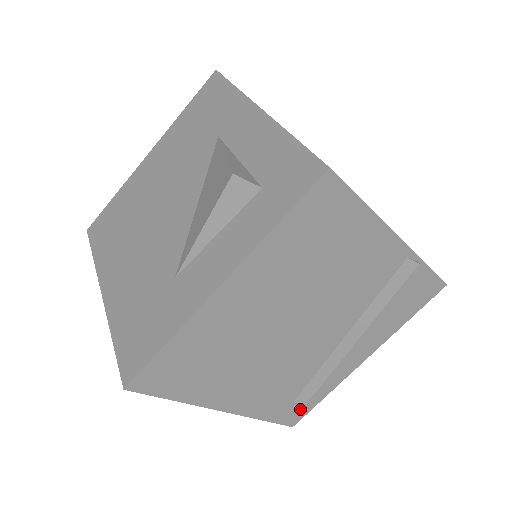
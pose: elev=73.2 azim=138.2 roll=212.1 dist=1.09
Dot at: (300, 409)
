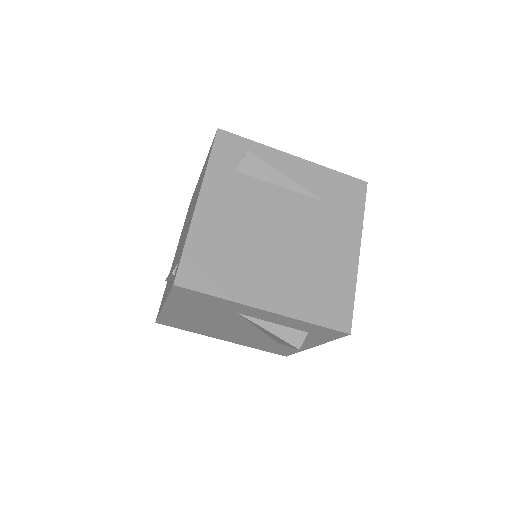
Dot at: occluded
